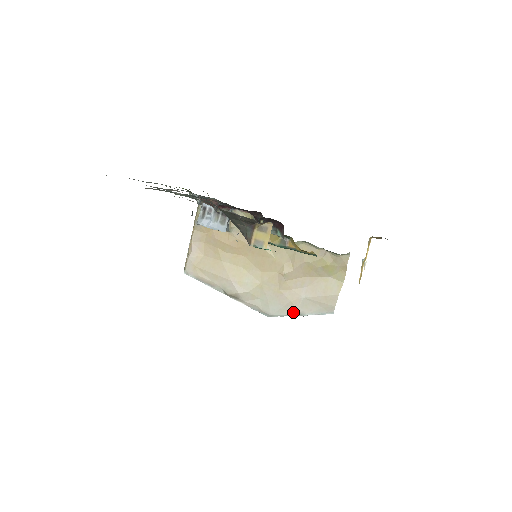
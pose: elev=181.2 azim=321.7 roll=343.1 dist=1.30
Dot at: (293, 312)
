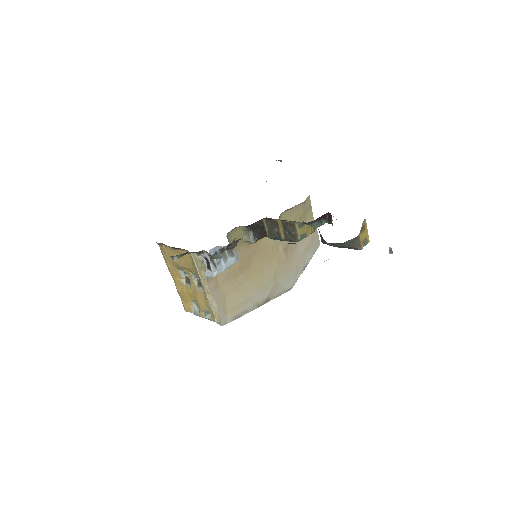
Dot at: (302, 270)
